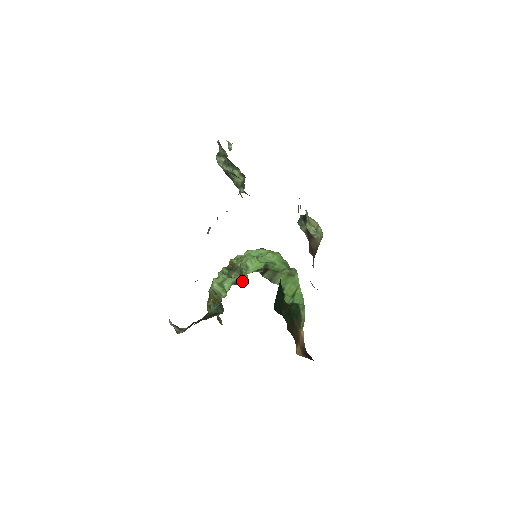
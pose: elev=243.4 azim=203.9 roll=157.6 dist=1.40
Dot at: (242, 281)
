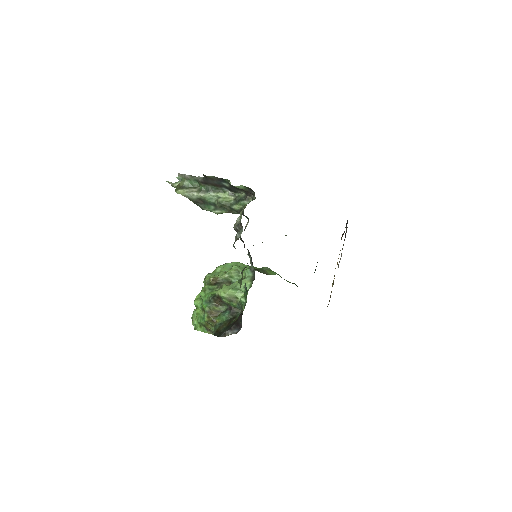
Dot at: occluded
